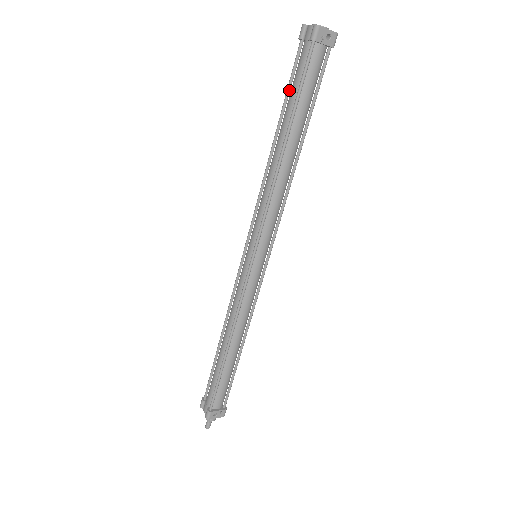
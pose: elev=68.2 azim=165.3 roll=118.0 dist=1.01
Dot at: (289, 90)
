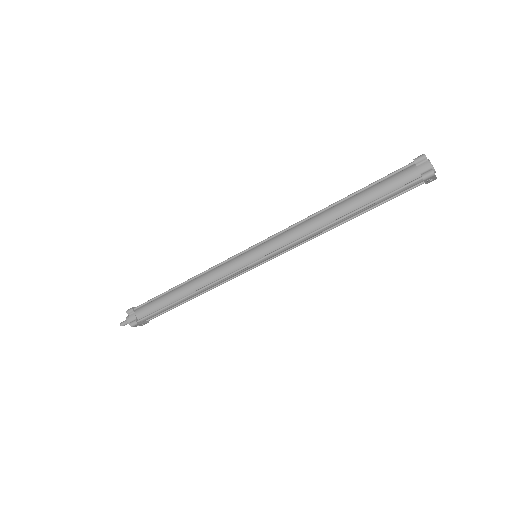
Dot at: (376, 184)
